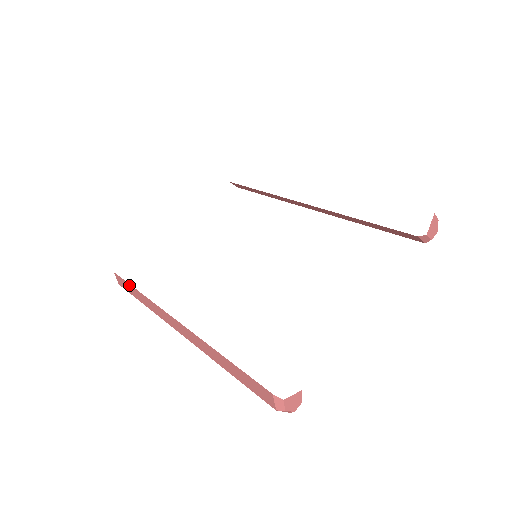
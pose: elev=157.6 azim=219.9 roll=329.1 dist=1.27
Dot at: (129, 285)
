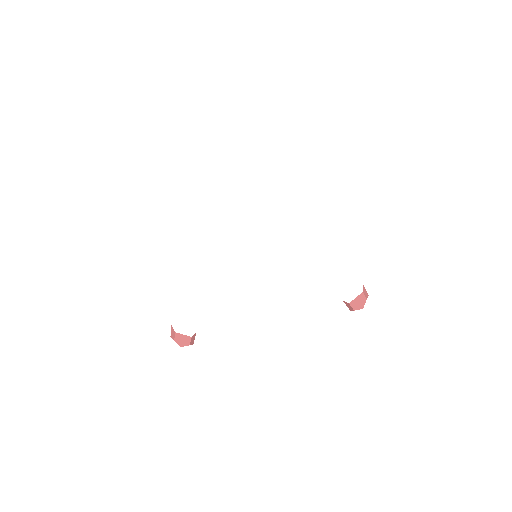
Dot at: occluded
